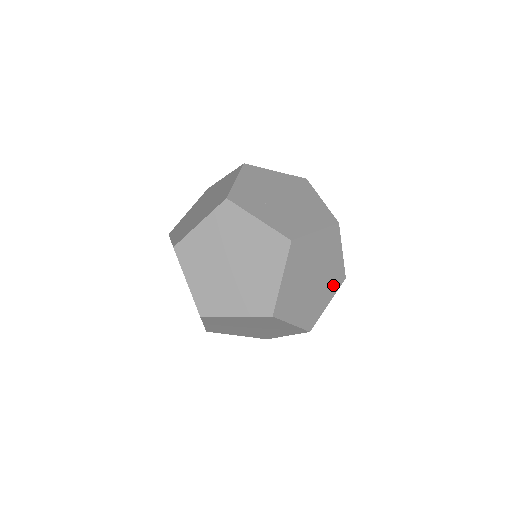
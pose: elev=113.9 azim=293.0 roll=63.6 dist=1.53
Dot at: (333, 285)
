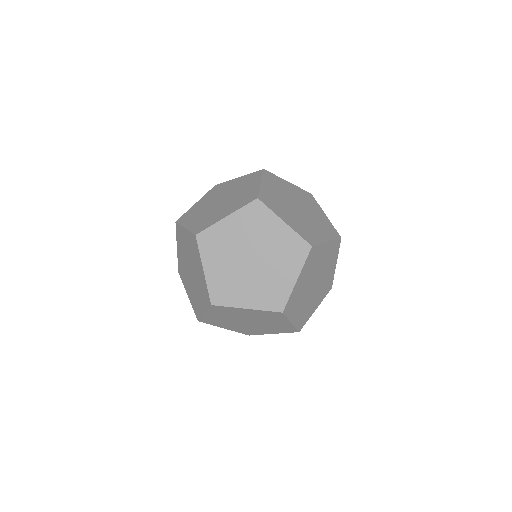
Dot at: (323, 292)
